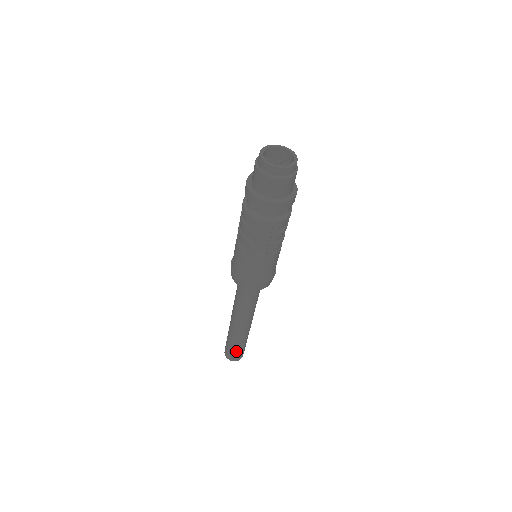
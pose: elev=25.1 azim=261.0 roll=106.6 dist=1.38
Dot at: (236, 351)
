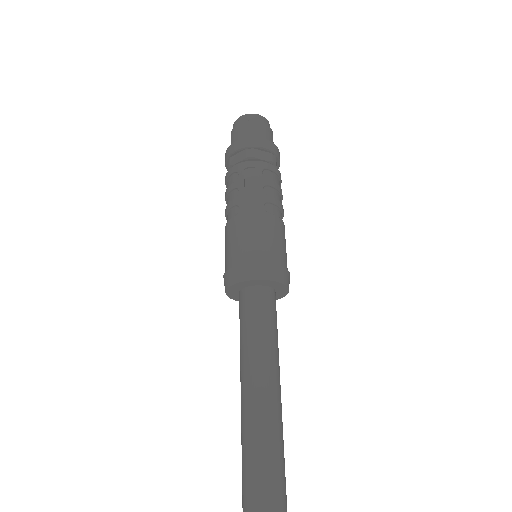
Dot at: out of frame
